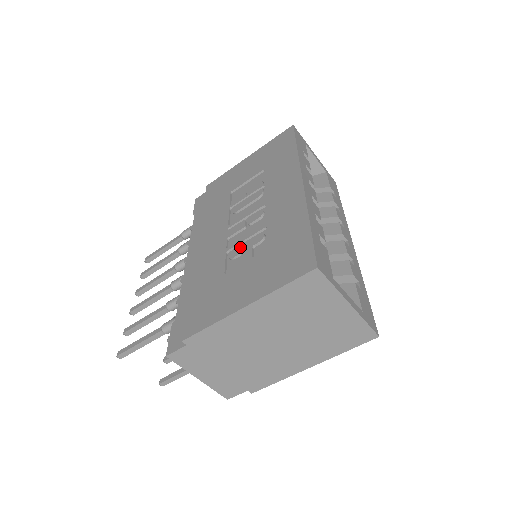
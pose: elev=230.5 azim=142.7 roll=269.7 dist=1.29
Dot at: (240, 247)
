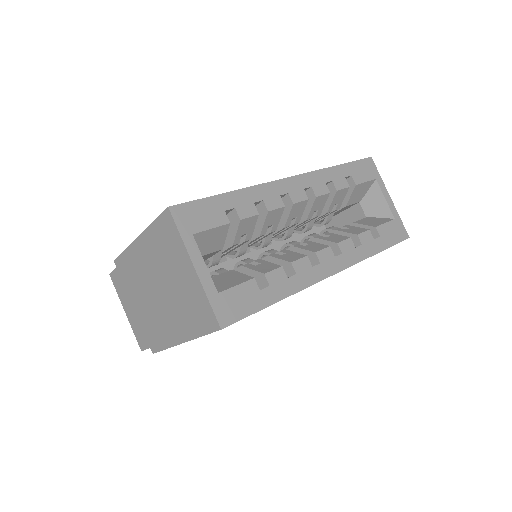
Dot at: occluded
